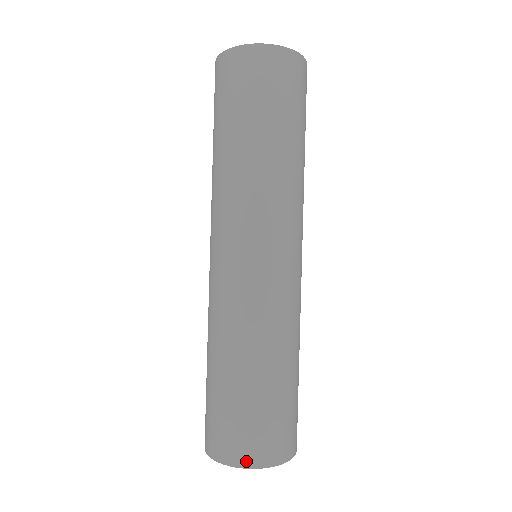
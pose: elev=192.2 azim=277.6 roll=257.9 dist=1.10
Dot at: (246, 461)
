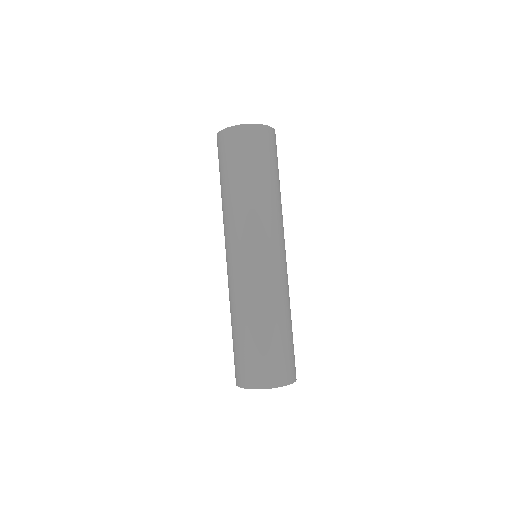
Dot at: (273, 383)
